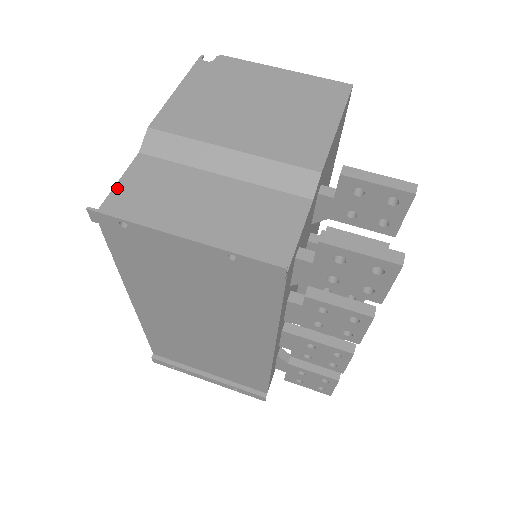
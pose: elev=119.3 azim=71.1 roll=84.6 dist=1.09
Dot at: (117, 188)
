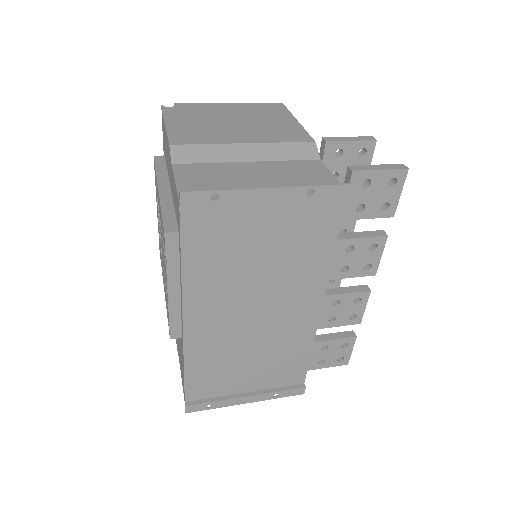
Dot at: (179, 185)
